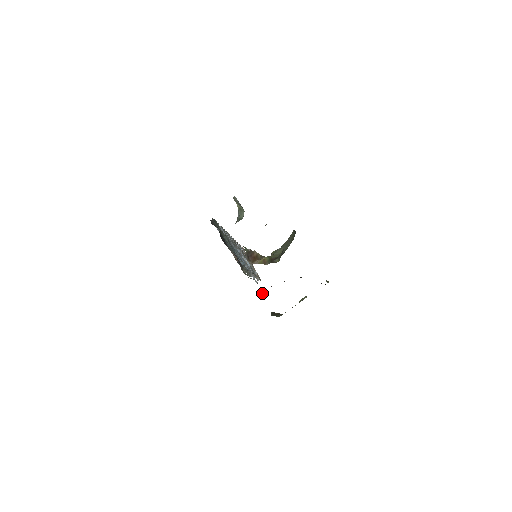
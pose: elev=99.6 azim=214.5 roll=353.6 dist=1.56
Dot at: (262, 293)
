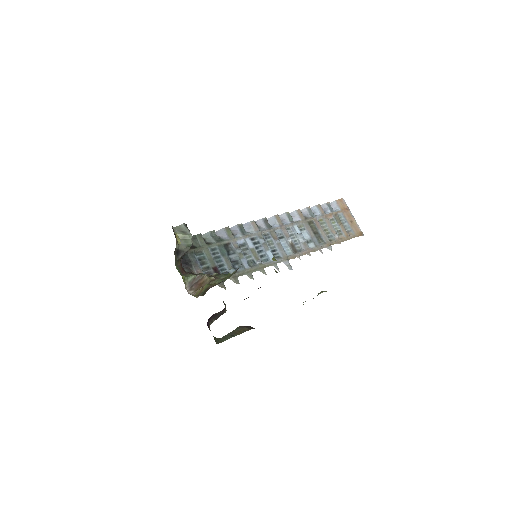
Dot at: (211, 317)
